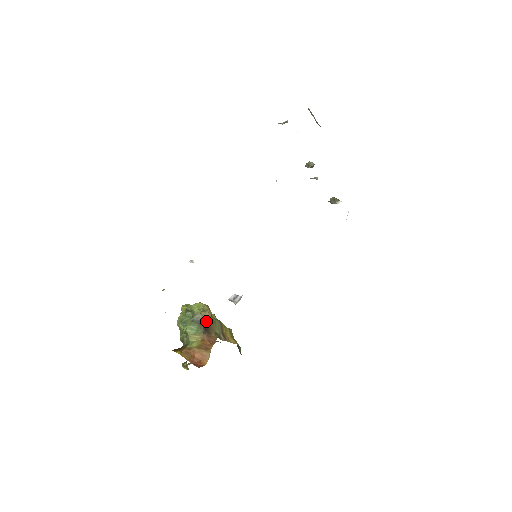
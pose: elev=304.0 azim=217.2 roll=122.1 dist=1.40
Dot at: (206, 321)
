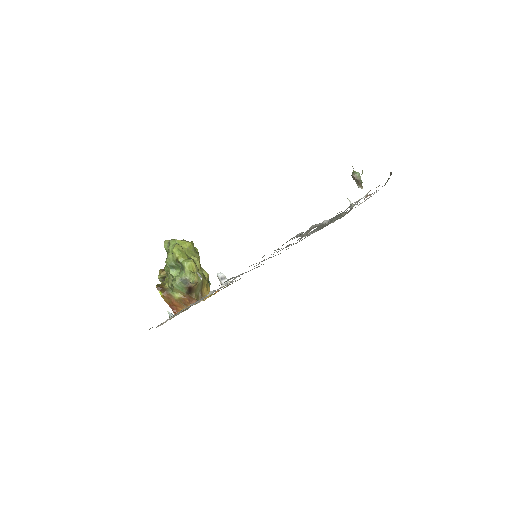
Dot at: (192, 286)
